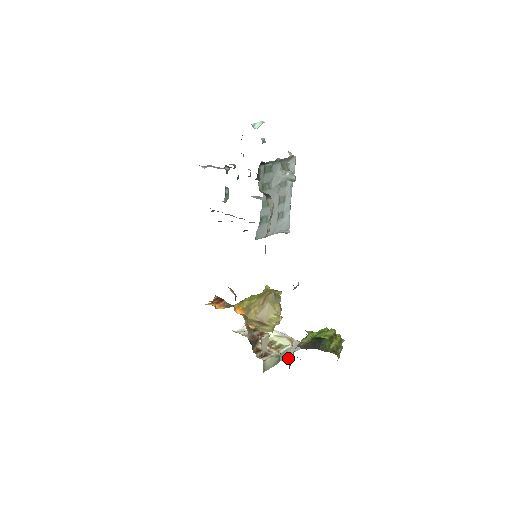
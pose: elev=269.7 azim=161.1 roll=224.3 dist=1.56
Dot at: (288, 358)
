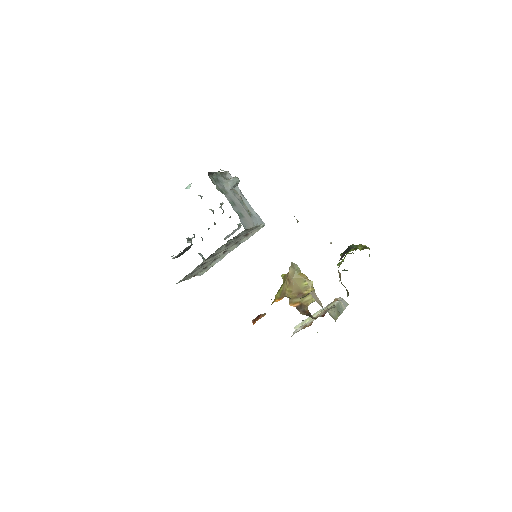
Dot at: occluded
